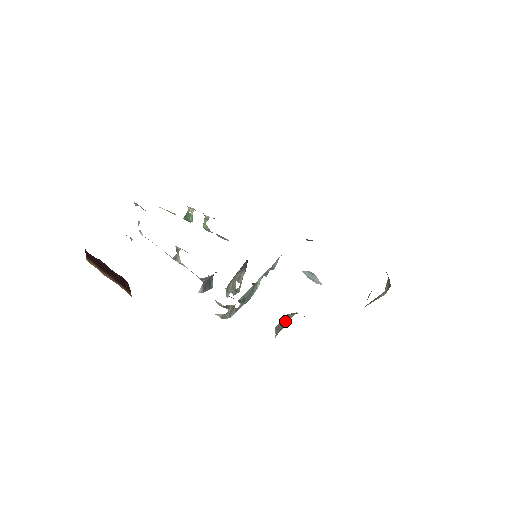
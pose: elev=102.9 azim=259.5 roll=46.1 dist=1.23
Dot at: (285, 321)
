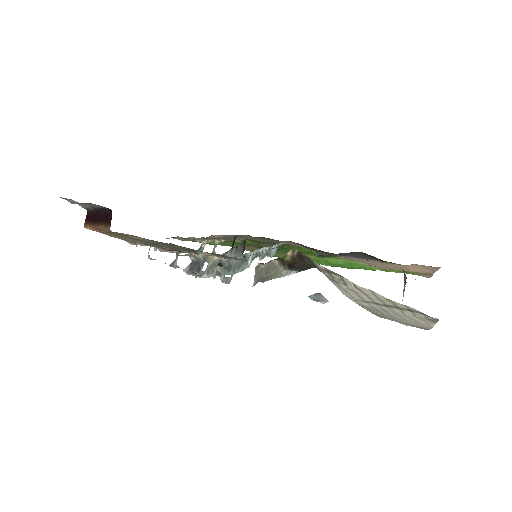
Dot at: (269, 271)
